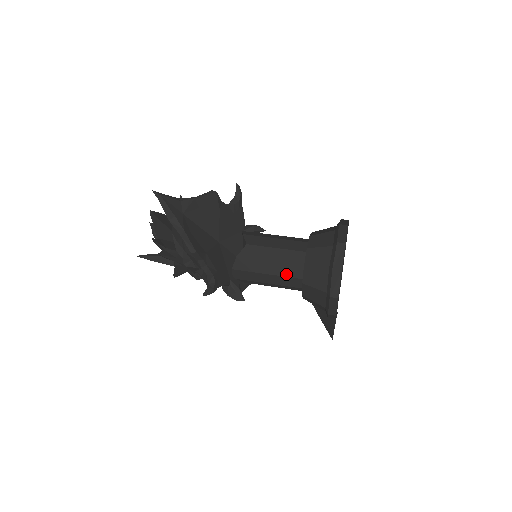
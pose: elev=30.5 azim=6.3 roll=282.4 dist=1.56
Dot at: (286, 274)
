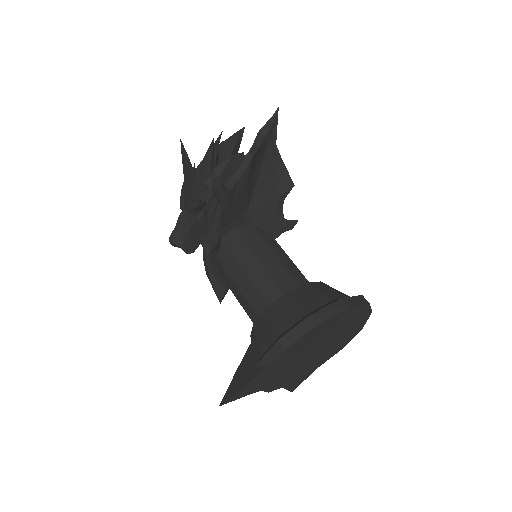
Dot at: (276, 277)
